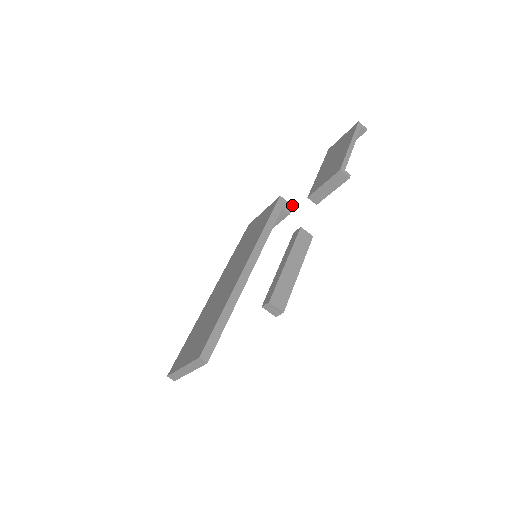
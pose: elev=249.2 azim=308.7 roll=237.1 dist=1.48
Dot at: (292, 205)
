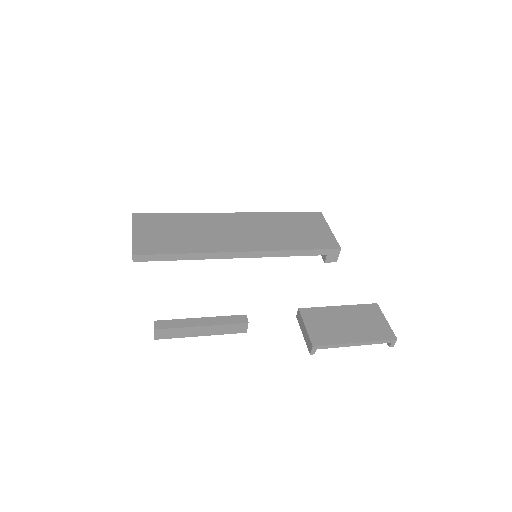
Dot at: occluded
